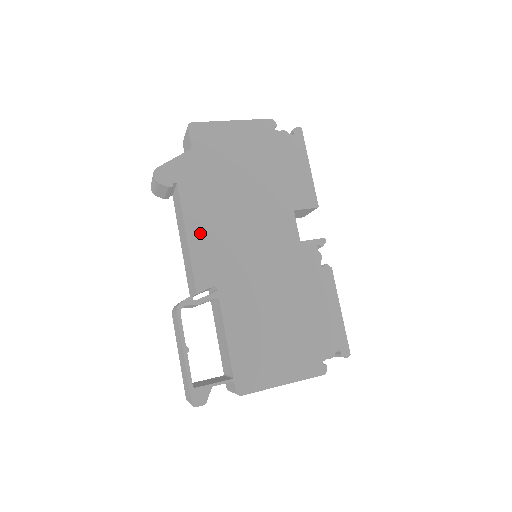
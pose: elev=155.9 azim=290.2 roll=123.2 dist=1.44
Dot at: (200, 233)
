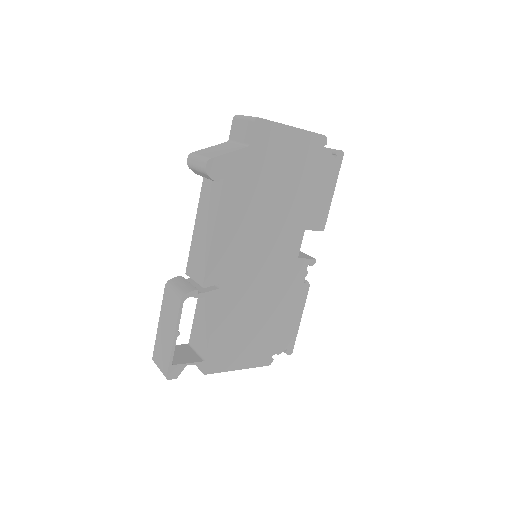
Dot at: (225, 234)
